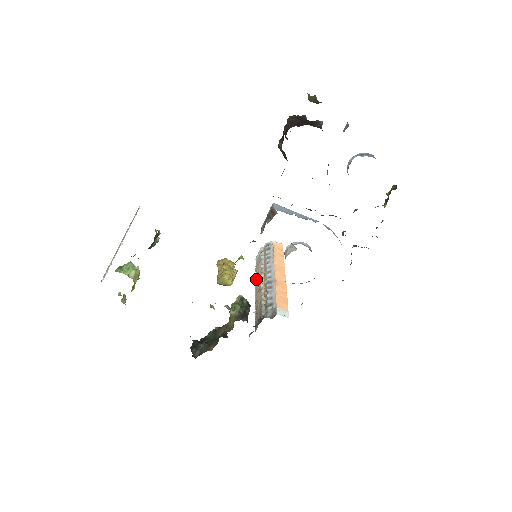
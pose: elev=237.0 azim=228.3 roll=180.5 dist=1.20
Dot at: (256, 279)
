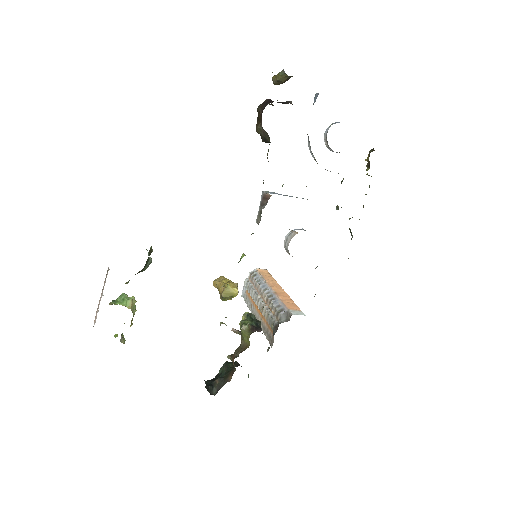
Dot at: (250, 308)
